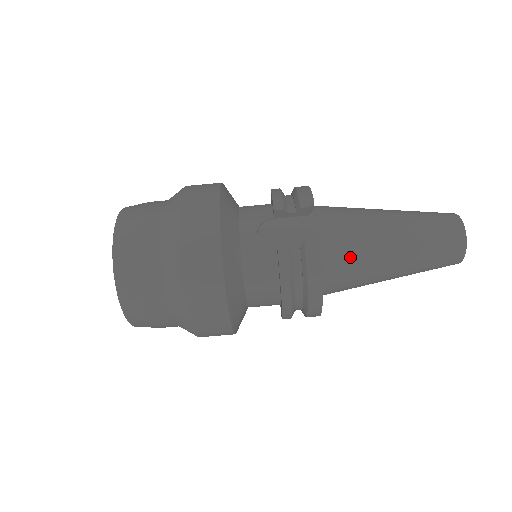
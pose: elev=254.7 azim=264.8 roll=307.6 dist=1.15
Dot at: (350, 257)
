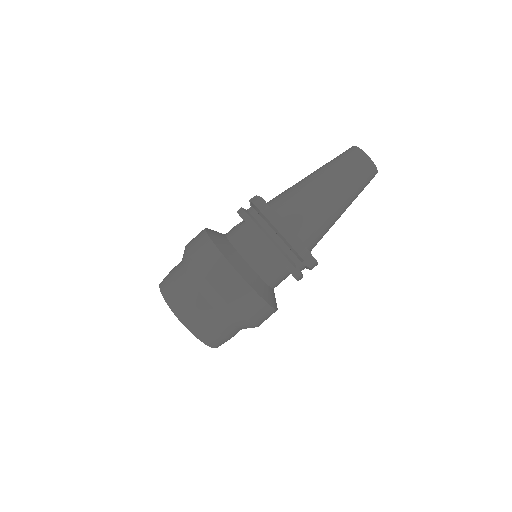
Dot at: (289, 196)
